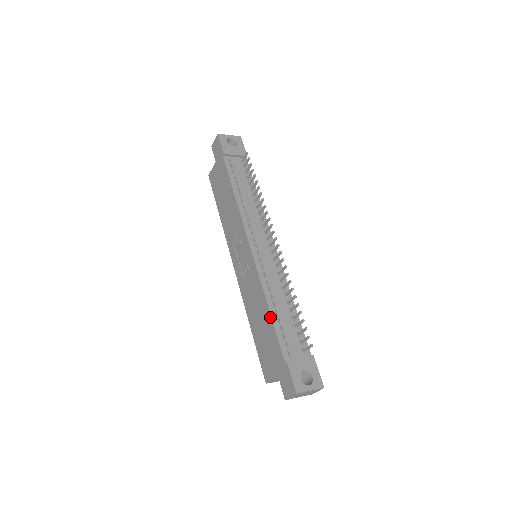
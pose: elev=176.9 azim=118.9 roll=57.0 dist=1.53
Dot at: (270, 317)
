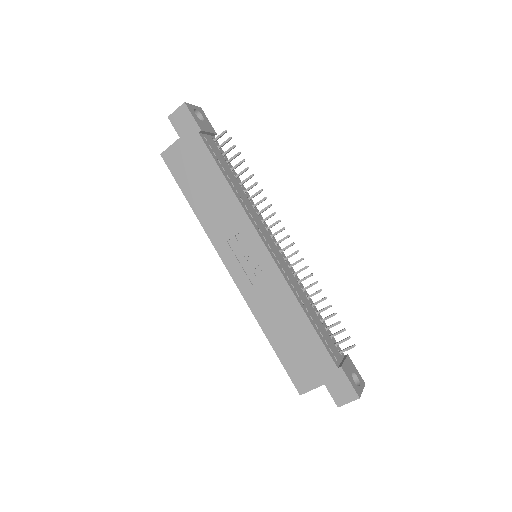
Dot at: (310, 325)
